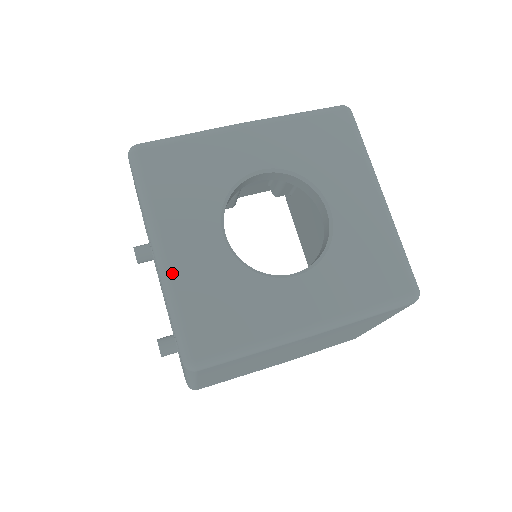
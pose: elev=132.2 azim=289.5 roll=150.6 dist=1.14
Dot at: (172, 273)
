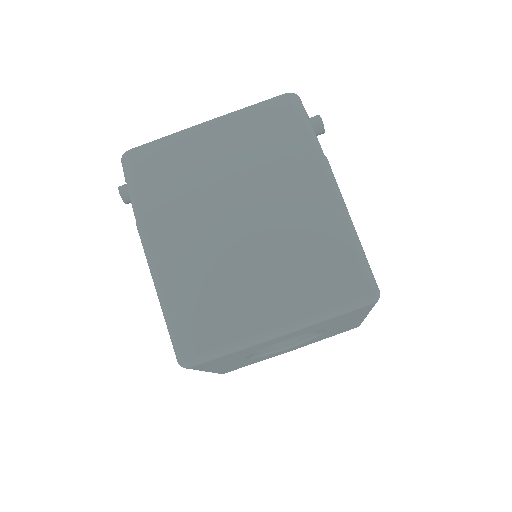
Dot at: occluded
